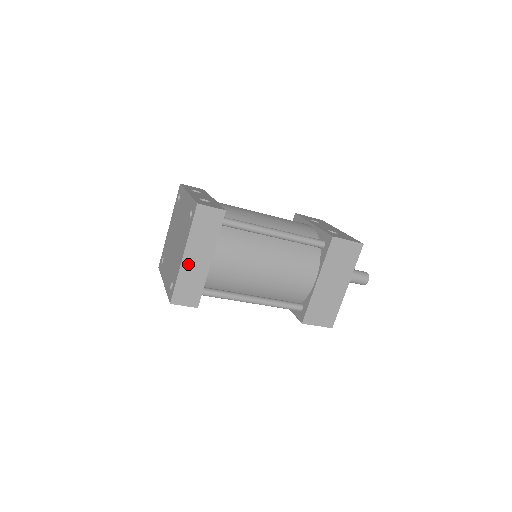
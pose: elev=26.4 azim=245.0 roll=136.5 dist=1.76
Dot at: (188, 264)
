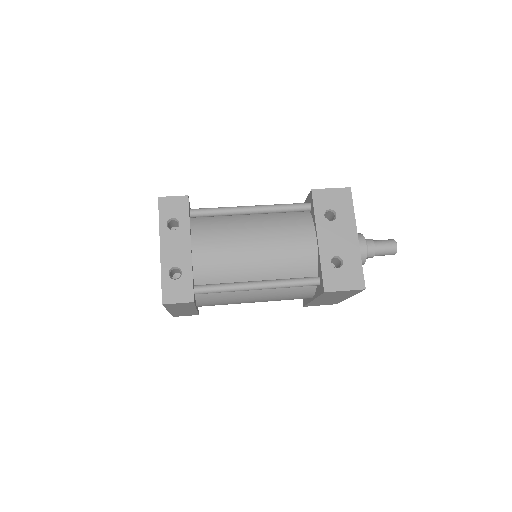
Dot at: (176, 312)
